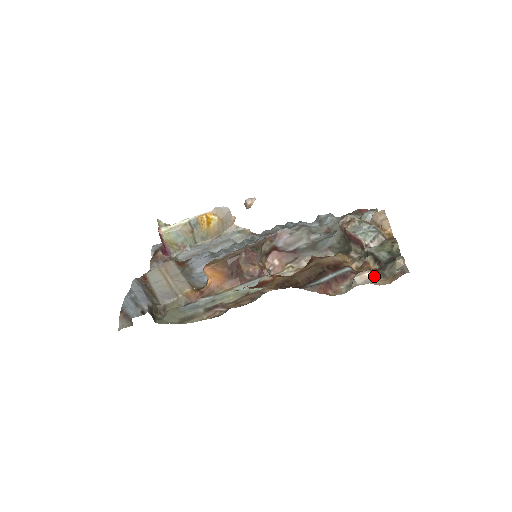
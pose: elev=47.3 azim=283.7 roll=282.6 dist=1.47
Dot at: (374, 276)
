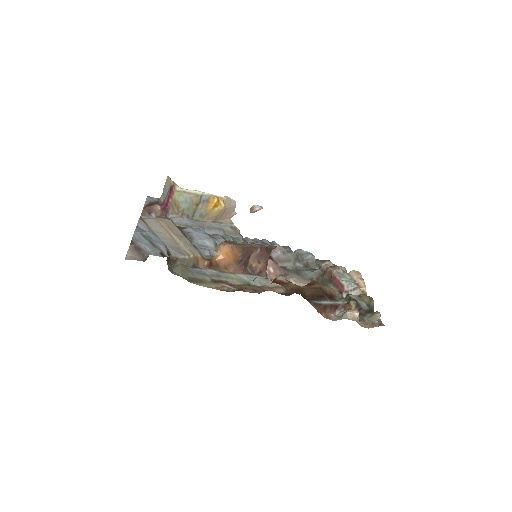
Dot at: occluded
